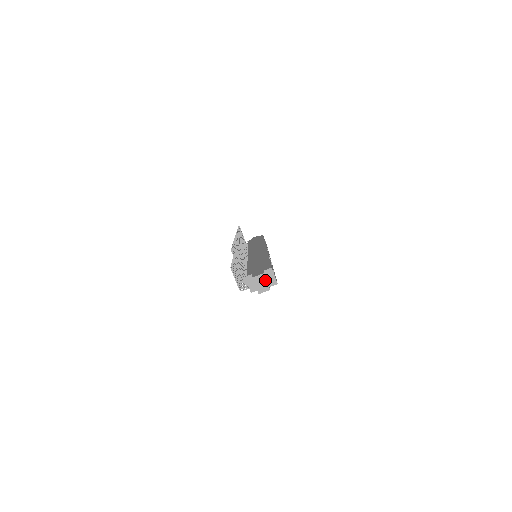
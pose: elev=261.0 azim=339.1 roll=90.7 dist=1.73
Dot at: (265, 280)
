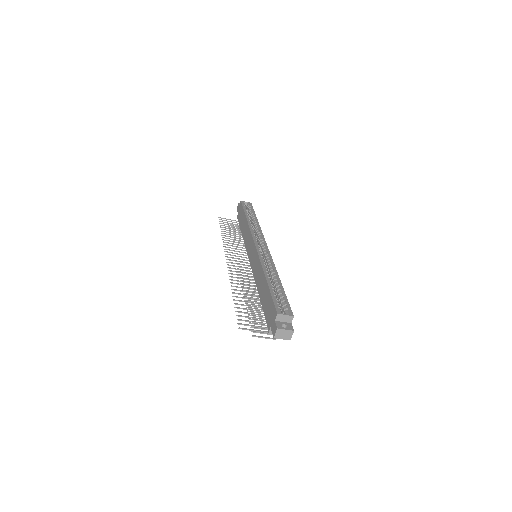
Dot at: (283, 330)
